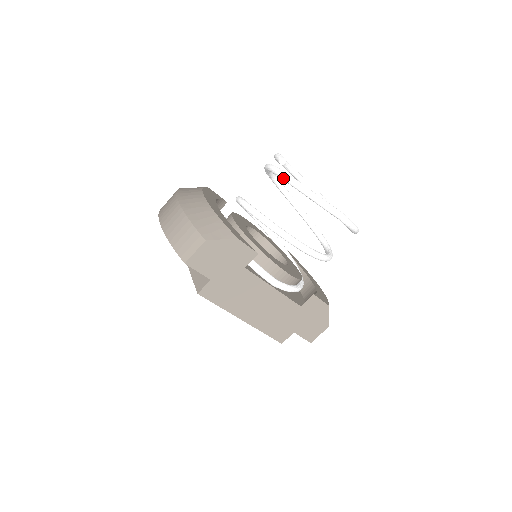
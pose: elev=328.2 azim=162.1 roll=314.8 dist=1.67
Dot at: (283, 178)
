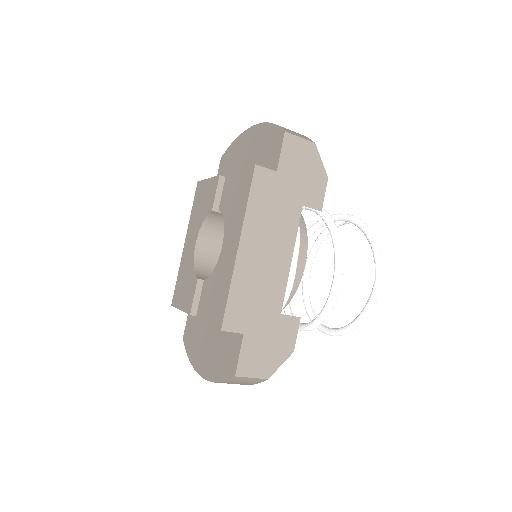
Dot at: (355, 217)
